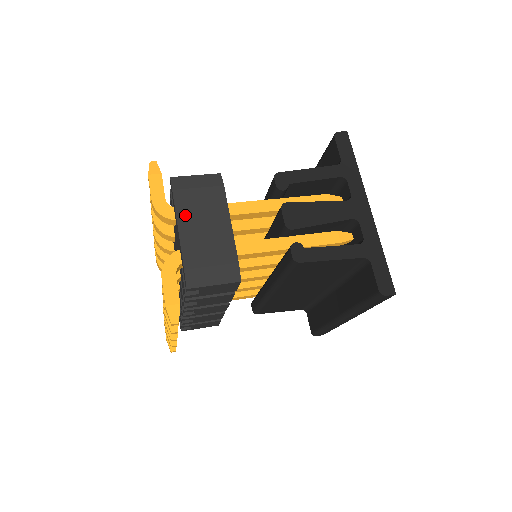
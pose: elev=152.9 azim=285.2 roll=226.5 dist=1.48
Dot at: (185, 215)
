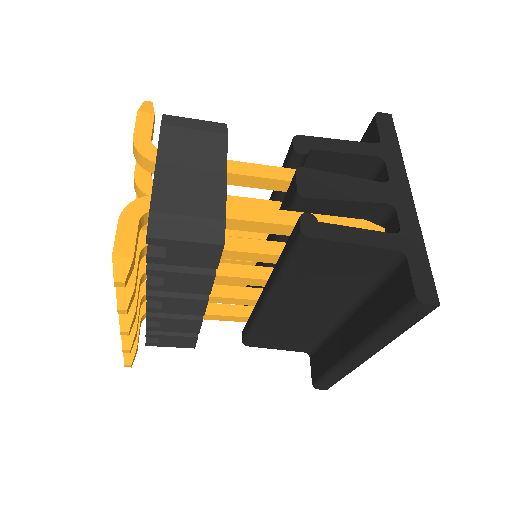
Dot at: (169, 153)
